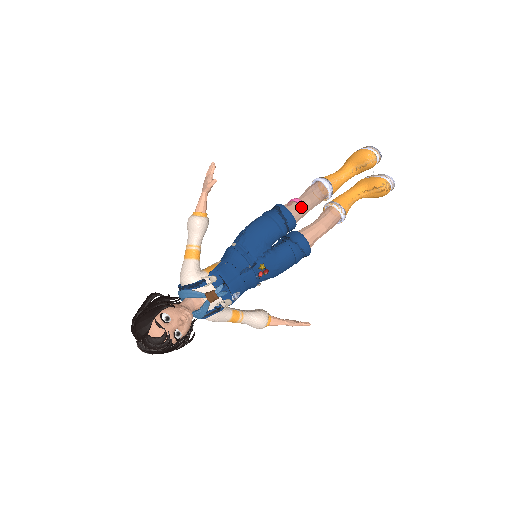
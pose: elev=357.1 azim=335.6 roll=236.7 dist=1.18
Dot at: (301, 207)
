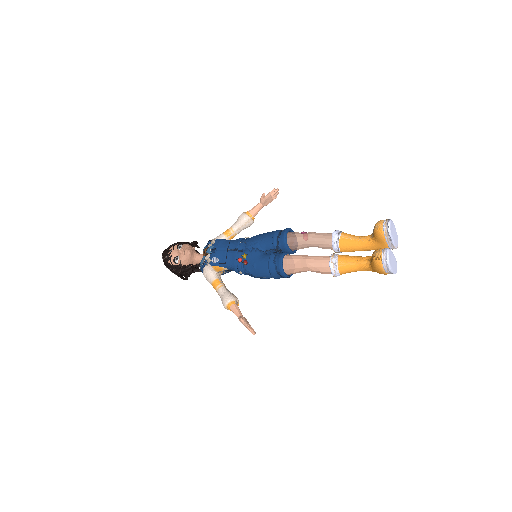
Dot at: (299, 235)
